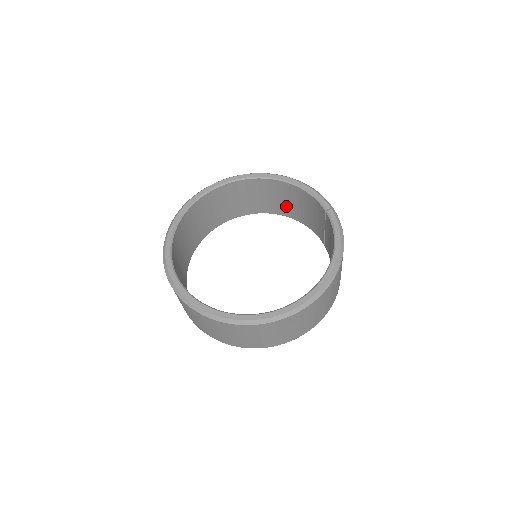
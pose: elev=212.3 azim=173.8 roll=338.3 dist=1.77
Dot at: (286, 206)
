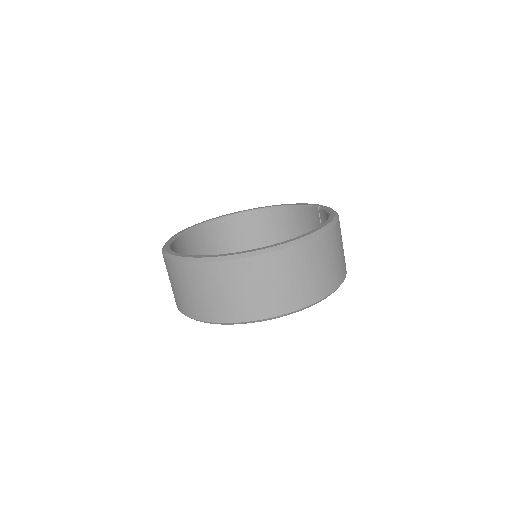
Dot at: occluded
